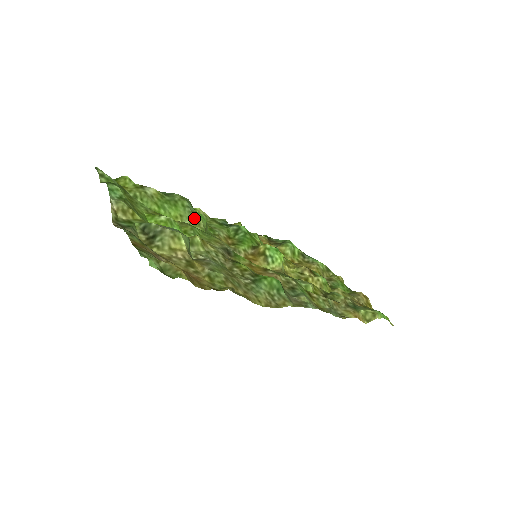
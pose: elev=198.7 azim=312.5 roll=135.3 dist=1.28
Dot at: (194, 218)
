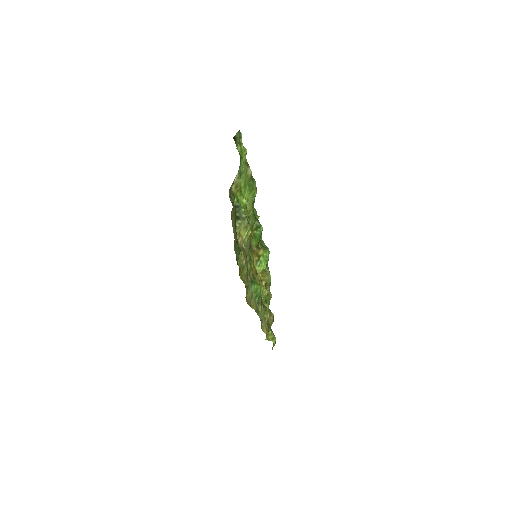
Dot at: (251, 206)
